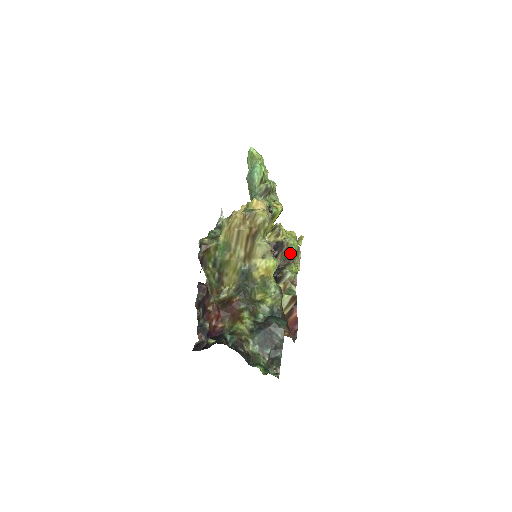
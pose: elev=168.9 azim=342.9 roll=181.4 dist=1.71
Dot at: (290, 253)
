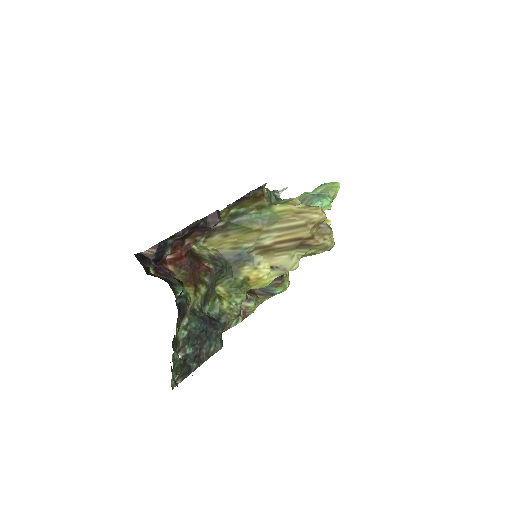
Dot at: (273, 290)
